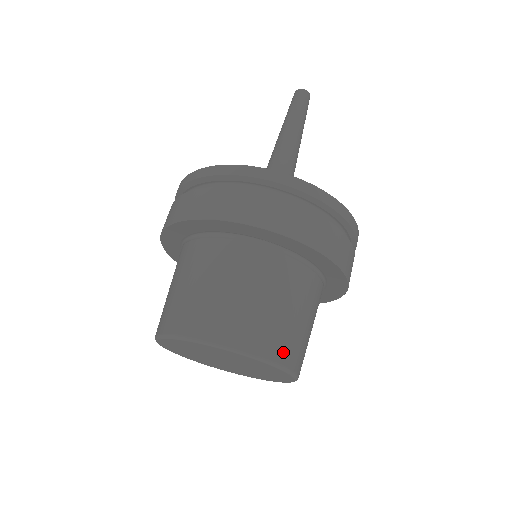
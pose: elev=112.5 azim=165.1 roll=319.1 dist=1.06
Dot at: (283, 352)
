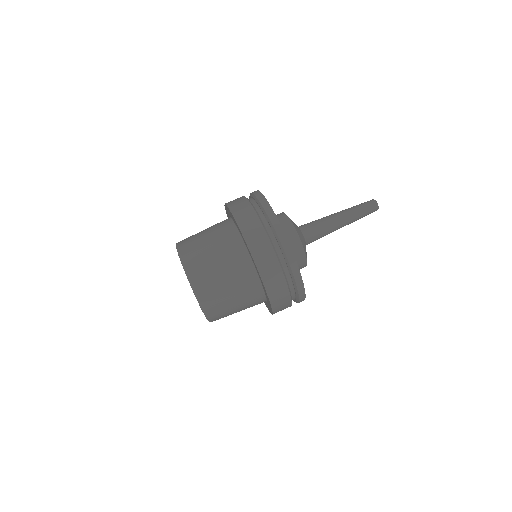
Dot at: (192, 266)
